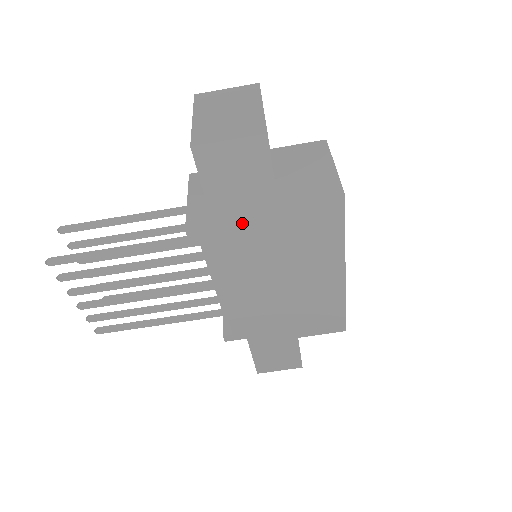
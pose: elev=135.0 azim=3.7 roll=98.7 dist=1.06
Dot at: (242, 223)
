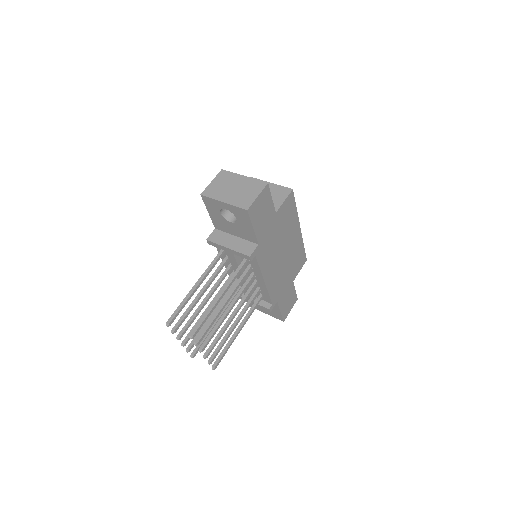
Dot at: (267, 234)
